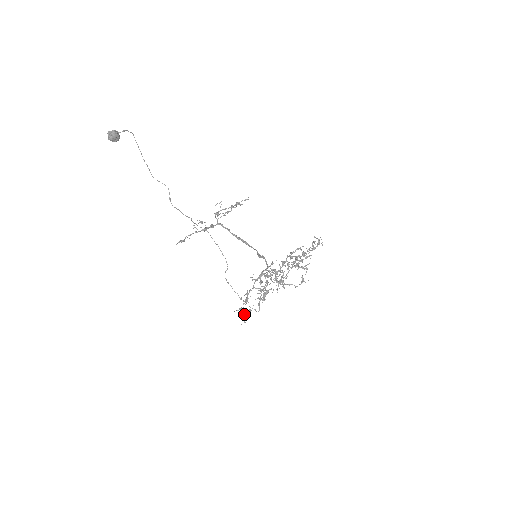
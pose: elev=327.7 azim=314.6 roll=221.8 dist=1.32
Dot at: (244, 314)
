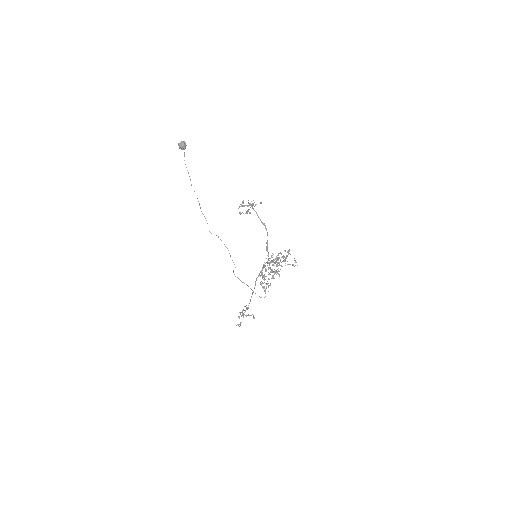
Dot at: (264, 288)
